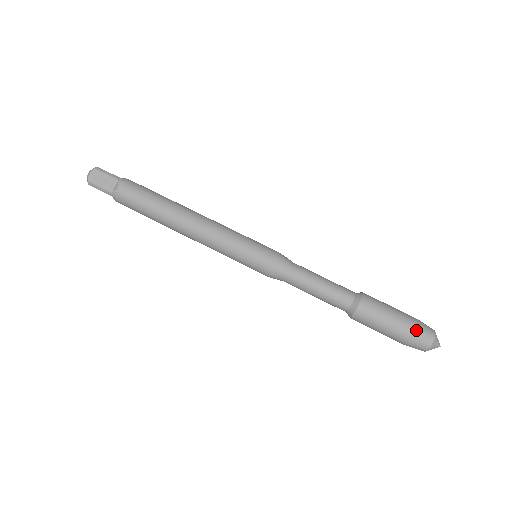
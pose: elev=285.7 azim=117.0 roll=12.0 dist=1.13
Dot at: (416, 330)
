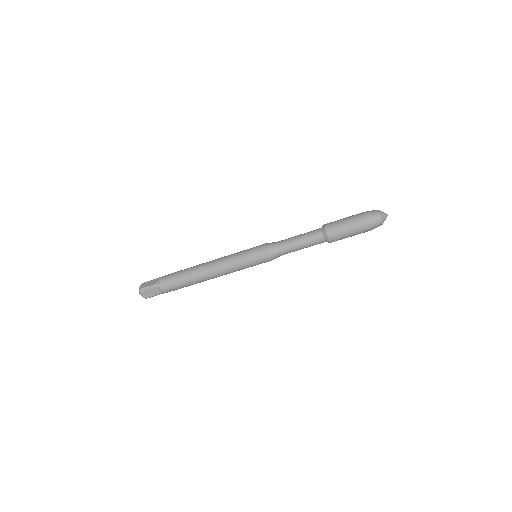
Dot at: (368, 224)
